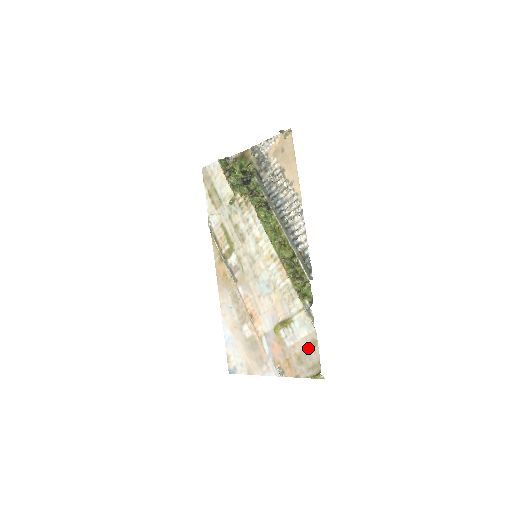
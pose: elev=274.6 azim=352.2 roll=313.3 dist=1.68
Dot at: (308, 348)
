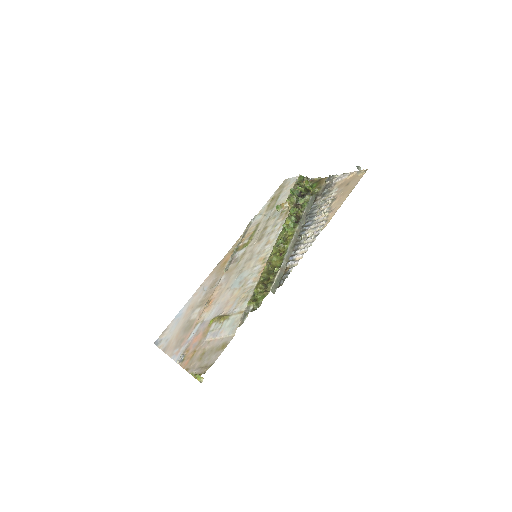
Dot at: (216, 348)
